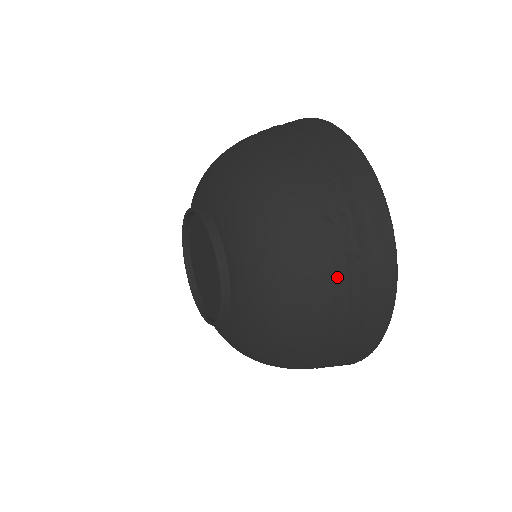
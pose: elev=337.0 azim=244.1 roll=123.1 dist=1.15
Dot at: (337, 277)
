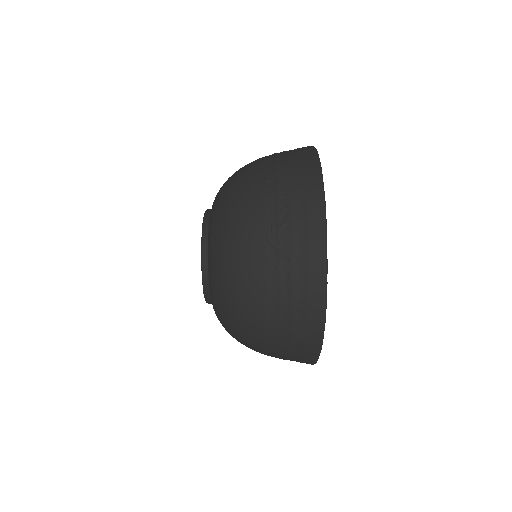
Dot at: (271, 274)
